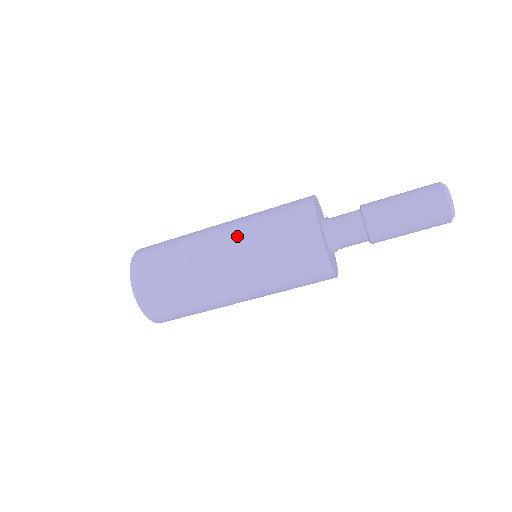
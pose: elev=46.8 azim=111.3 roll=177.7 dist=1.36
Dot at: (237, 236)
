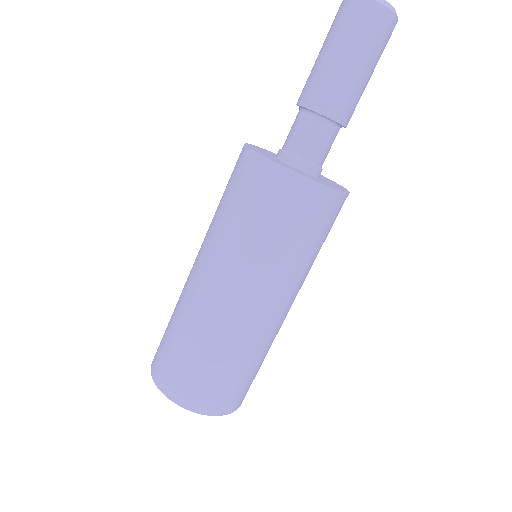
Dot at: (225, 264)
